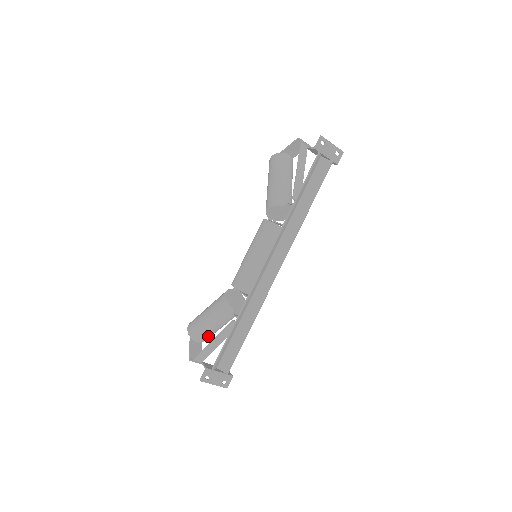
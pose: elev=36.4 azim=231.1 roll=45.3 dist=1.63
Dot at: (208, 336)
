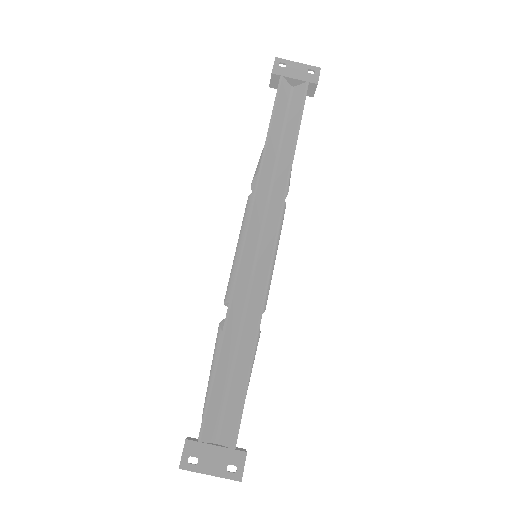
Dot at: occluded
